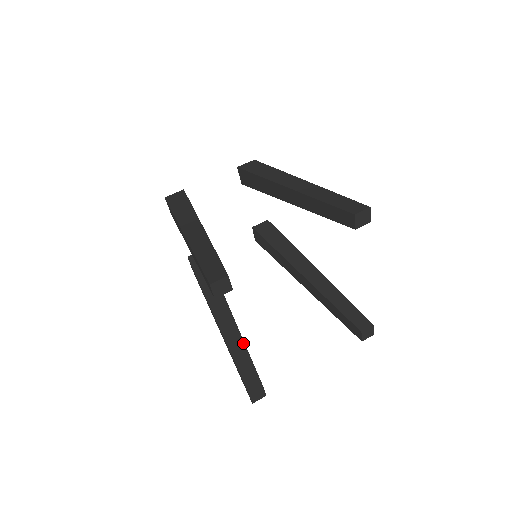
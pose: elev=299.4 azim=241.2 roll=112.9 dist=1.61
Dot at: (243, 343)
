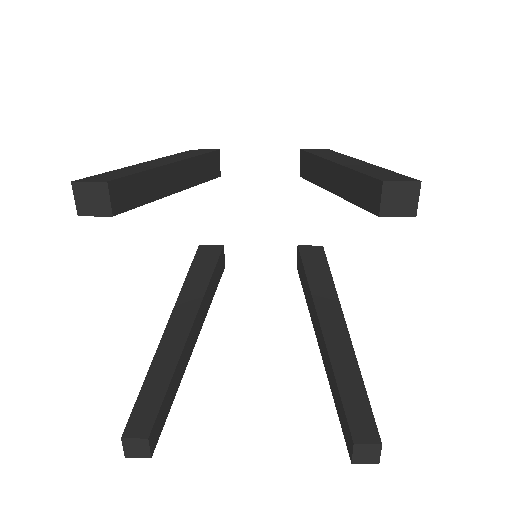
Dot at: (174, 366)
